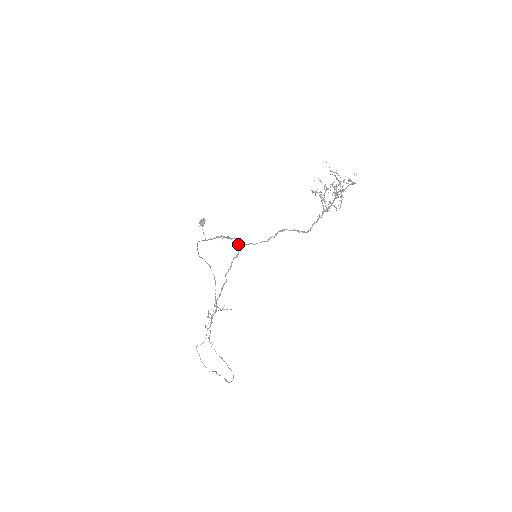
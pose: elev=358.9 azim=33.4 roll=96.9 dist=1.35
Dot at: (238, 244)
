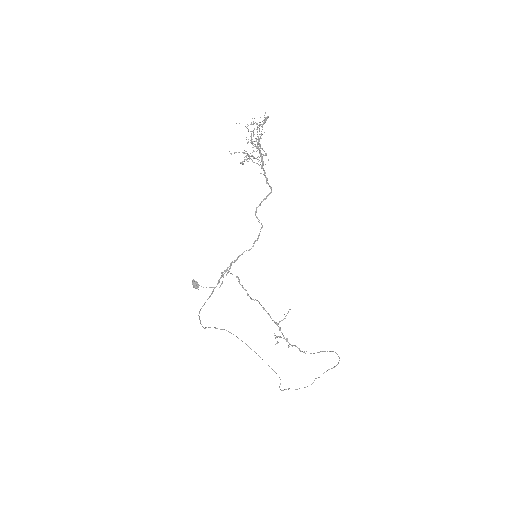
Dot at: (227, 273)
